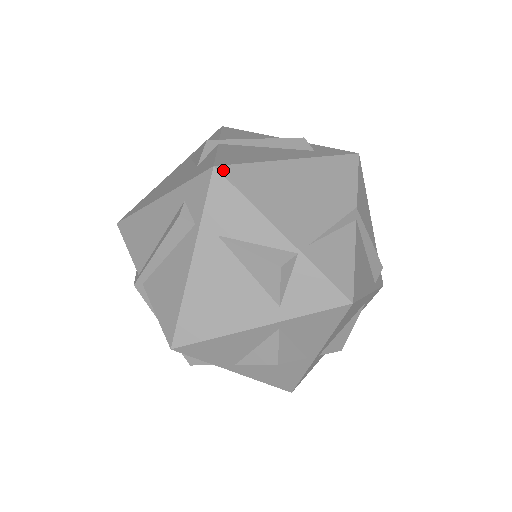
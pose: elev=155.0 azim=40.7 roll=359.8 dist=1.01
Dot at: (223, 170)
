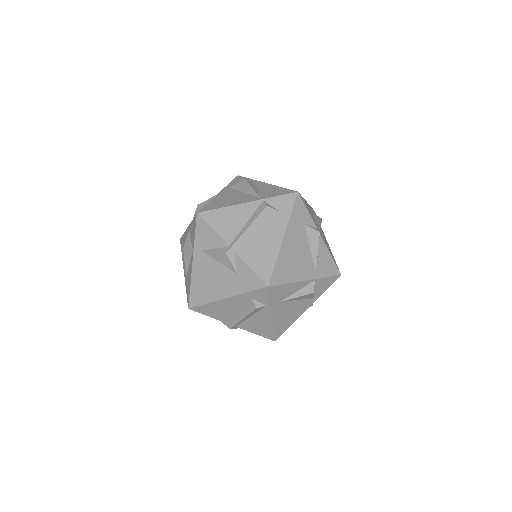
Dot at: (272, 283)
